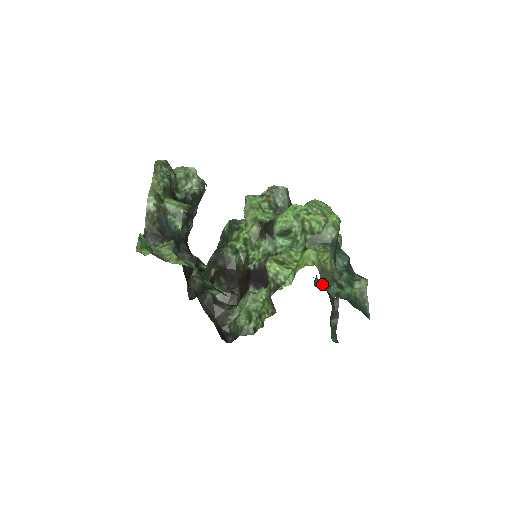
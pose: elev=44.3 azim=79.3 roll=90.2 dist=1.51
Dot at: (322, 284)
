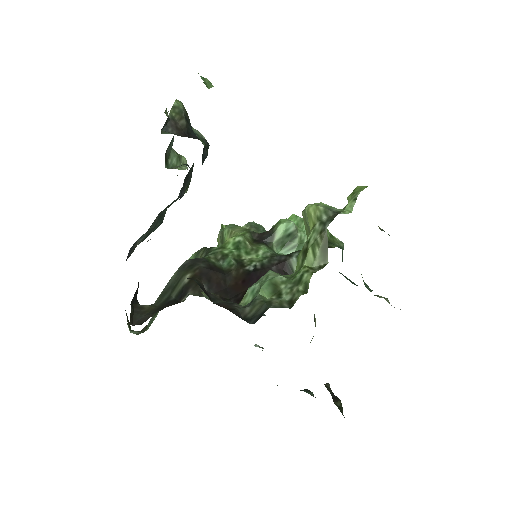
Dot at: occluded
